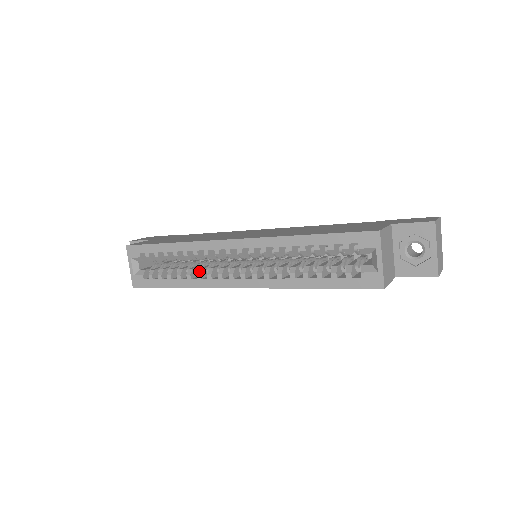
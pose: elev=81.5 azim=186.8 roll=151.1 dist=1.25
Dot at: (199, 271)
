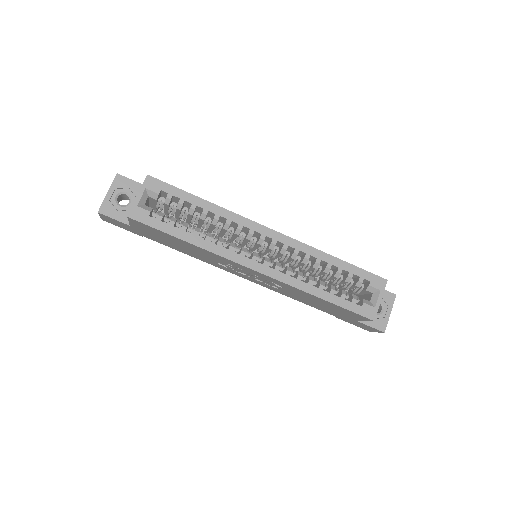
Dot at: (221, 239)
